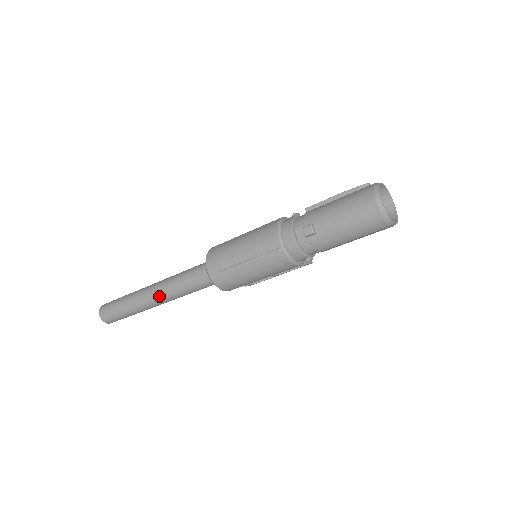
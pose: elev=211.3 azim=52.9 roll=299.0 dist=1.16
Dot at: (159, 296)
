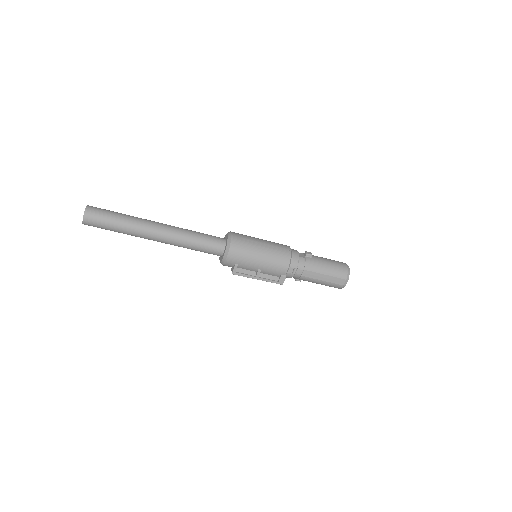
Dot at: (168, 228)
